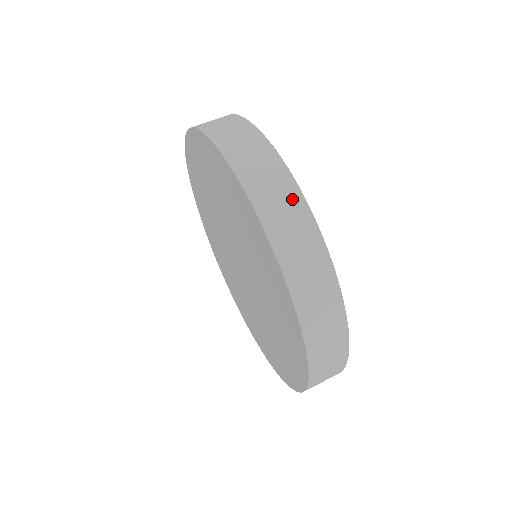
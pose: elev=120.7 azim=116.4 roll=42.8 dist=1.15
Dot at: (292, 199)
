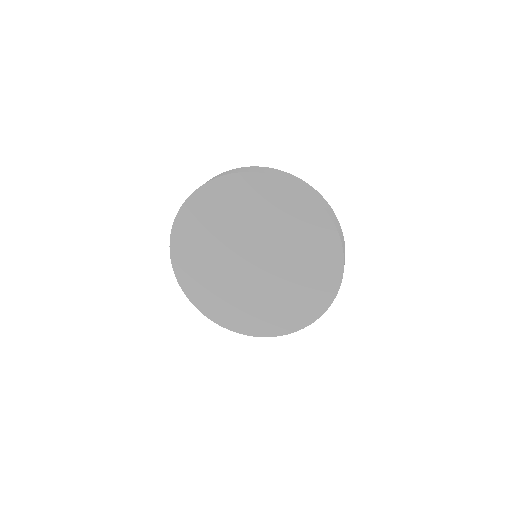
Dot at: (322, 199)
